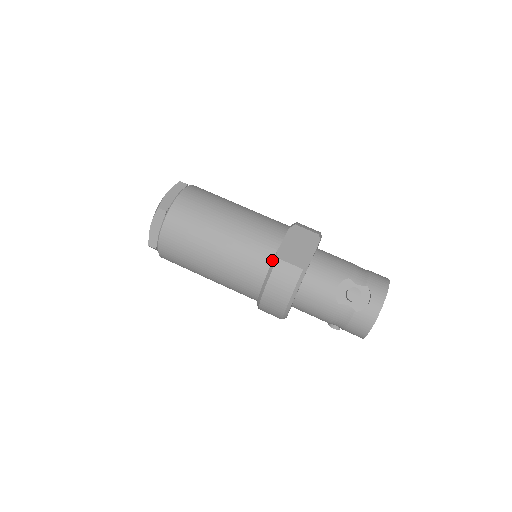
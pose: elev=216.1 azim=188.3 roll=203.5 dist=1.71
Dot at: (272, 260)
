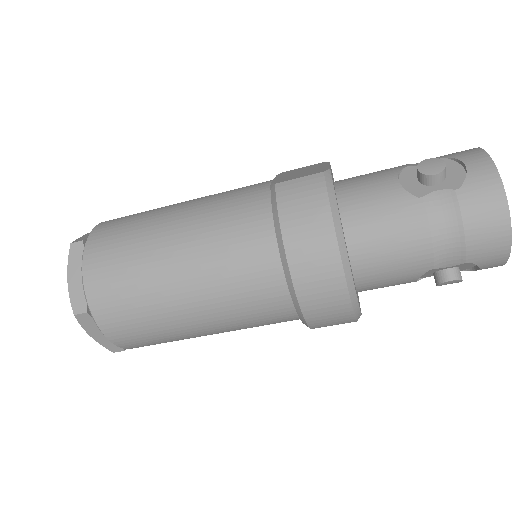
Dot at: (270, 199)
